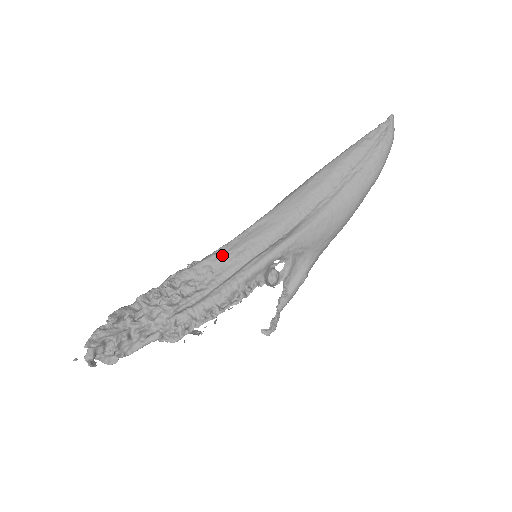
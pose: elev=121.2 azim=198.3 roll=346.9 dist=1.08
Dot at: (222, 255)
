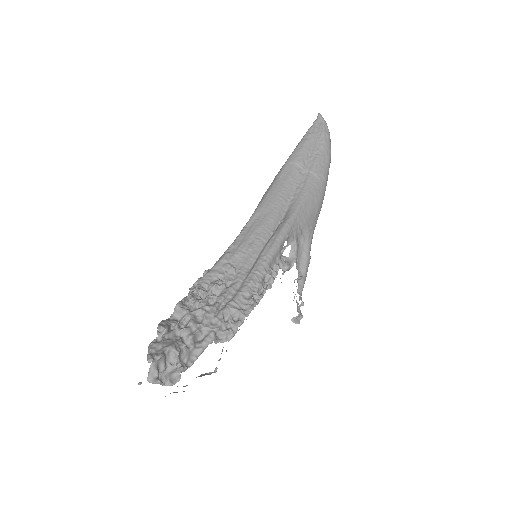
Dot at: (235, 251)
